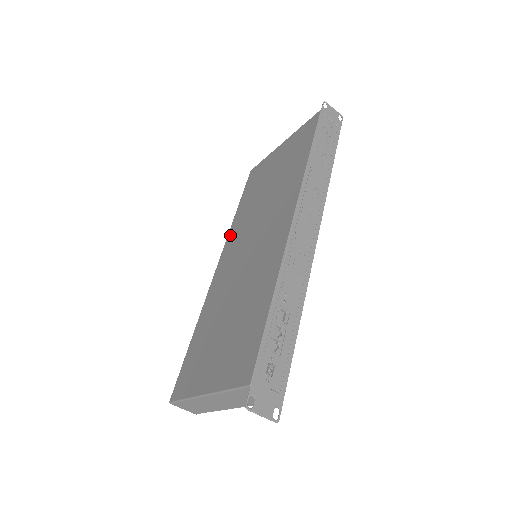
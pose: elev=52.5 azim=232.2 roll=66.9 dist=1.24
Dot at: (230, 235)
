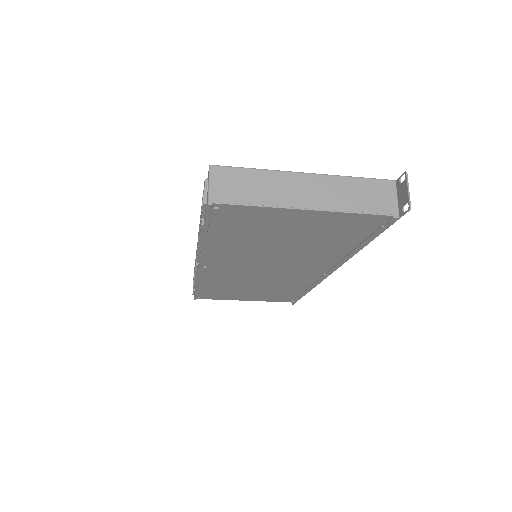
Dot at: occluded
